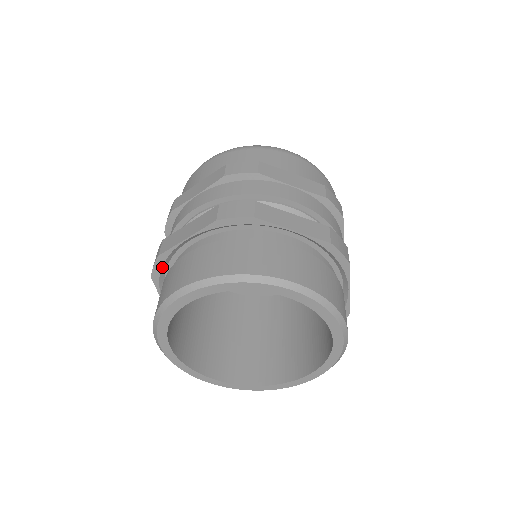
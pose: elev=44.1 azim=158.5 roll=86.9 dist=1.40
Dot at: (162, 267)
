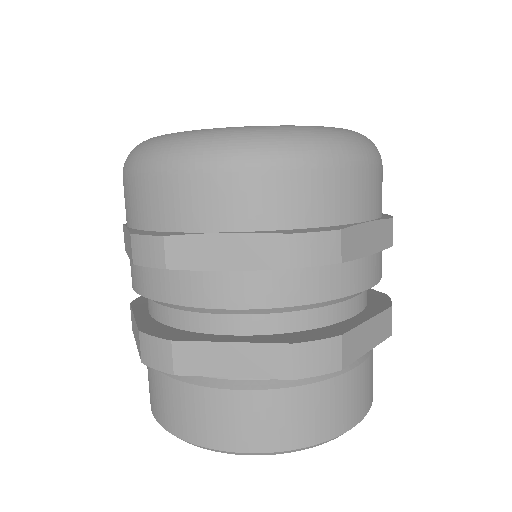
Dot at: occluded
